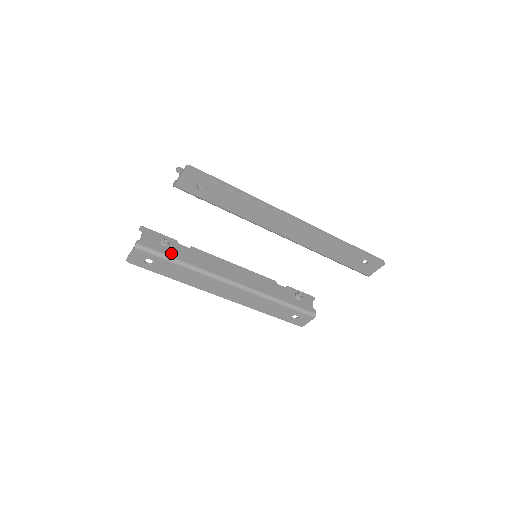
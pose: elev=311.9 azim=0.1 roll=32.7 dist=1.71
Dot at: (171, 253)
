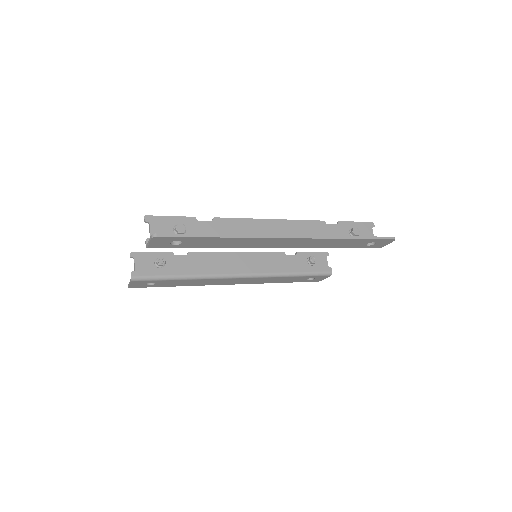
Dot at: (169, 271)
